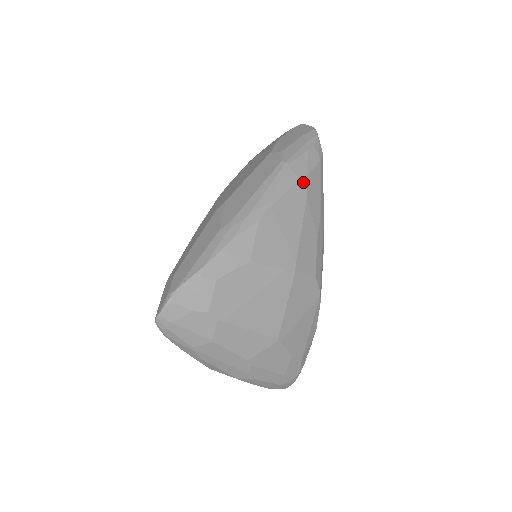
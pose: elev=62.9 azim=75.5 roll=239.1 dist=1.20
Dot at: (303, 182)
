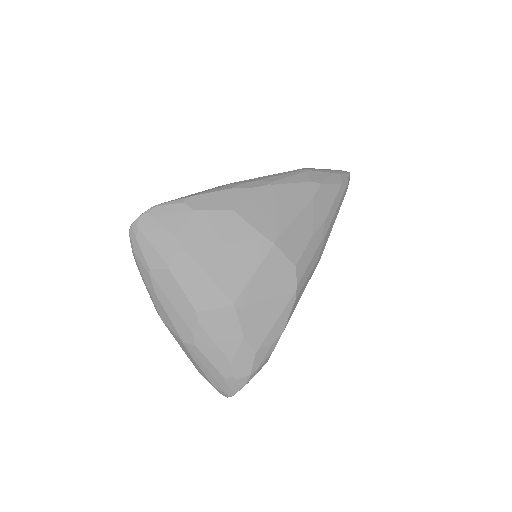
Dot at: (315, 186)
